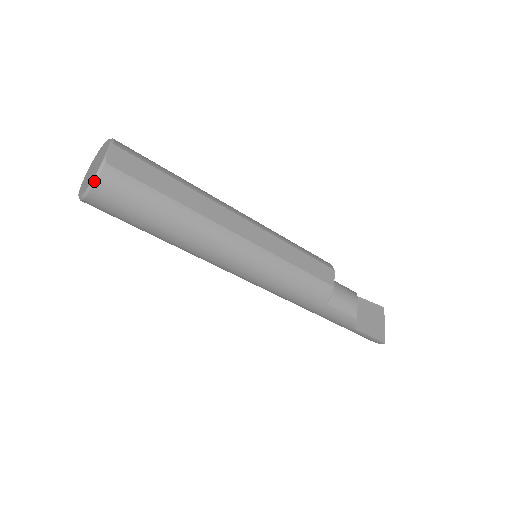
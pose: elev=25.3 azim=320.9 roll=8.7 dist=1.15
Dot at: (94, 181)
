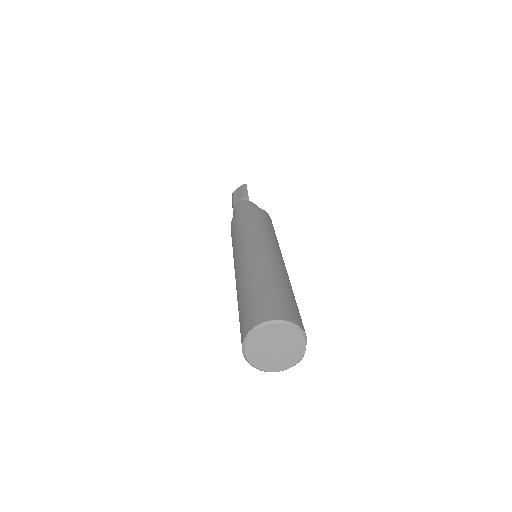
Dot at: occluded
